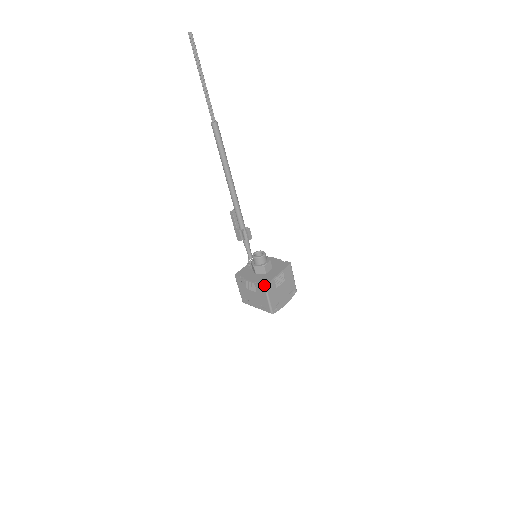
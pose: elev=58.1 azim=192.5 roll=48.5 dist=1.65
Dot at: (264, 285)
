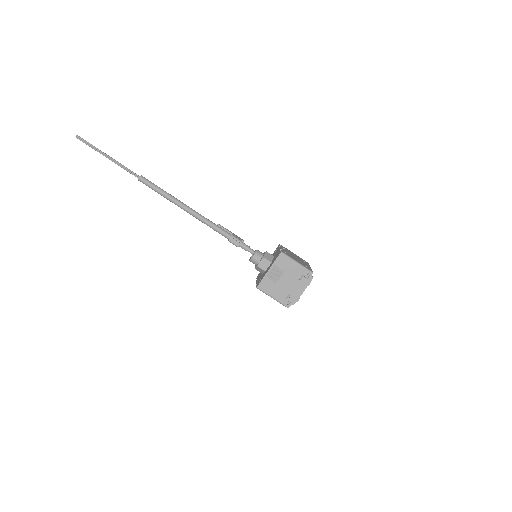
Dot at: (256, 287)
